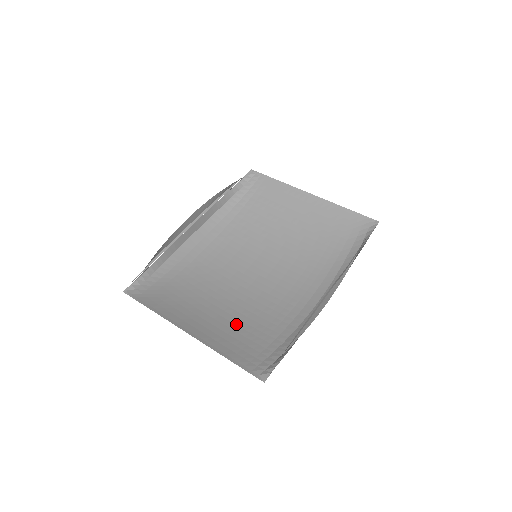
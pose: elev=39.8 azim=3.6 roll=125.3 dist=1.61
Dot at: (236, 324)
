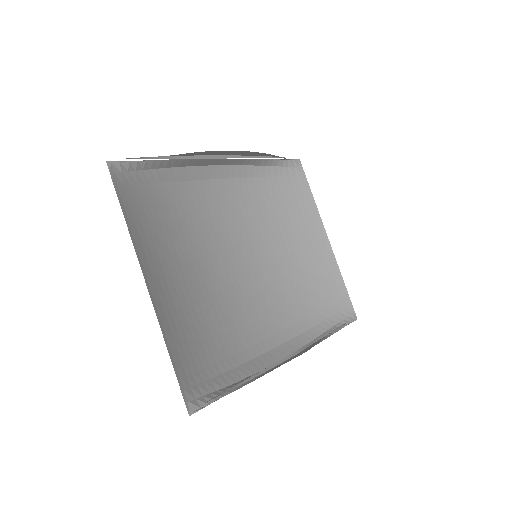
Dot at: (191, 312)
